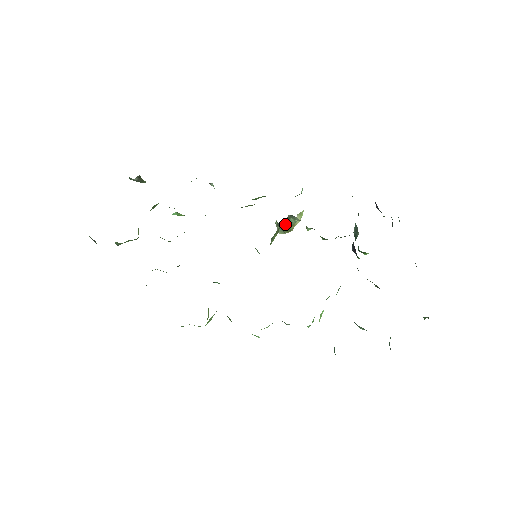
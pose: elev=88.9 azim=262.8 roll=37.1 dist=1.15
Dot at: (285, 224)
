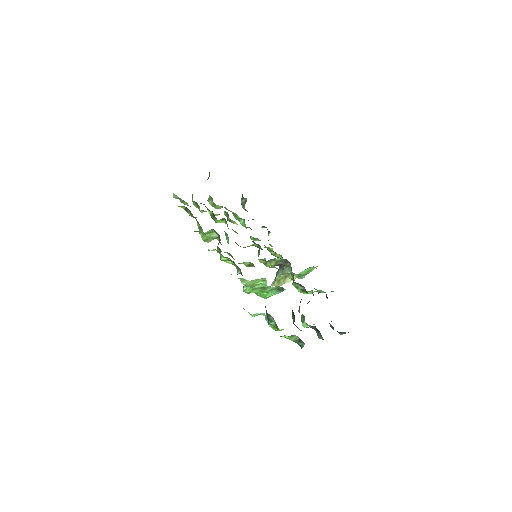
Dot at: (282, 270)
